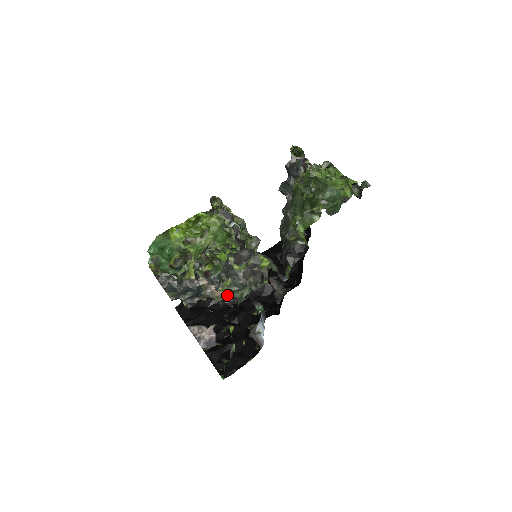
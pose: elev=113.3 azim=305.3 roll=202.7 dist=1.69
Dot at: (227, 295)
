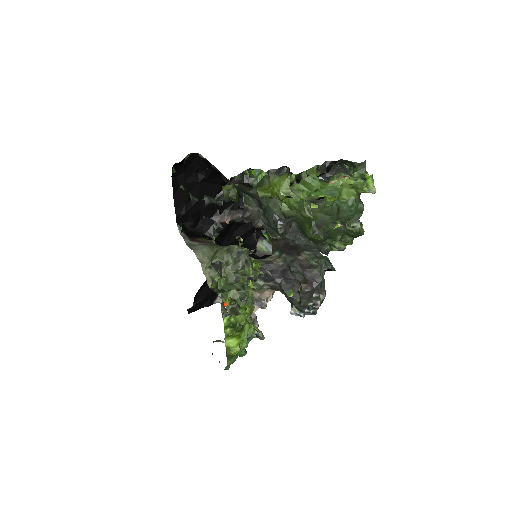
Dot at: occluded
